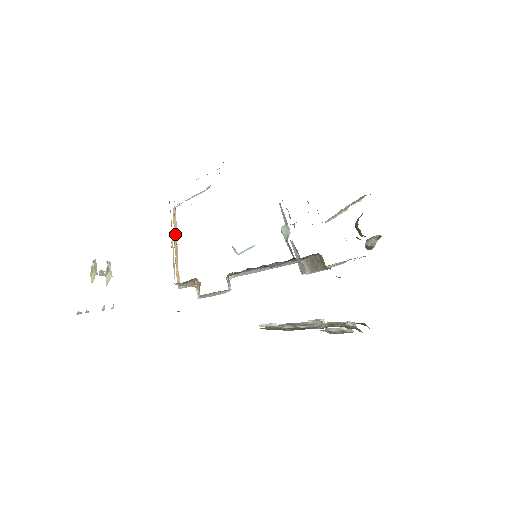
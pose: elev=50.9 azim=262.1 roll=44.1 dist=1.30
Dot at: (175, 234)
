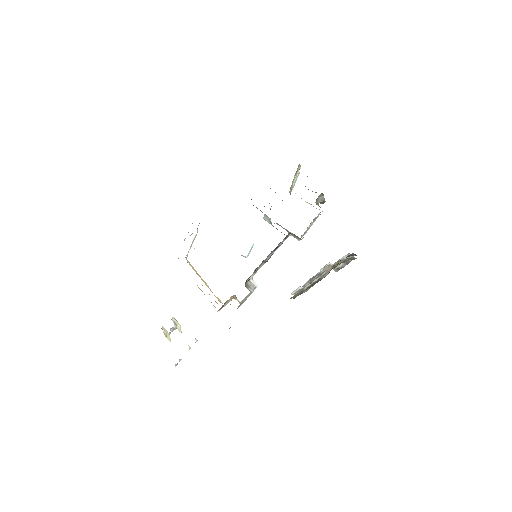
Dot at: occluded
